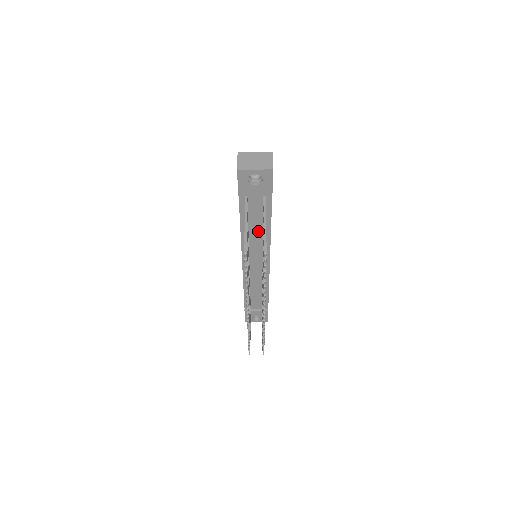
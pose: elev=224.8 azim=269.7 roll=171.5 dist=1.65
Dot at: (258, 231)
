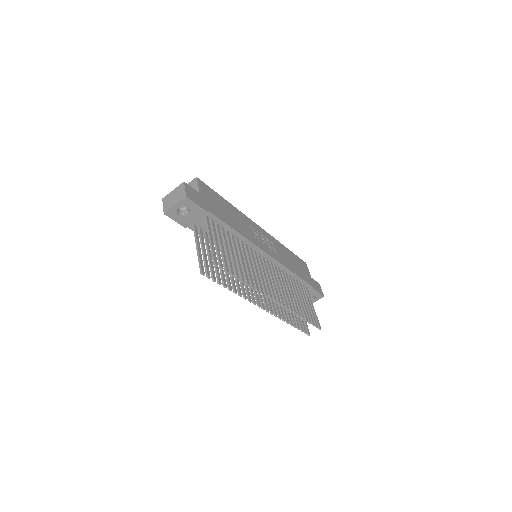
Dot at: occluded
